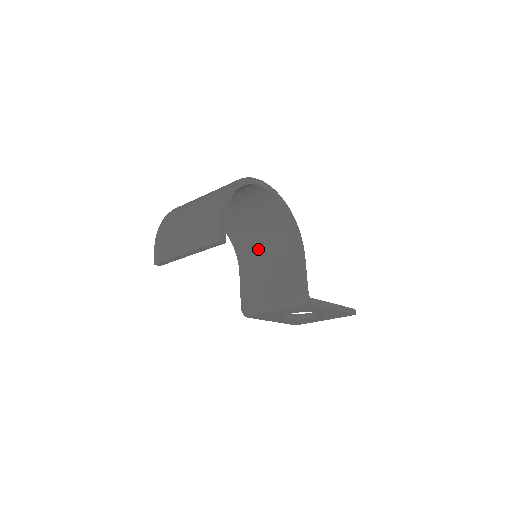
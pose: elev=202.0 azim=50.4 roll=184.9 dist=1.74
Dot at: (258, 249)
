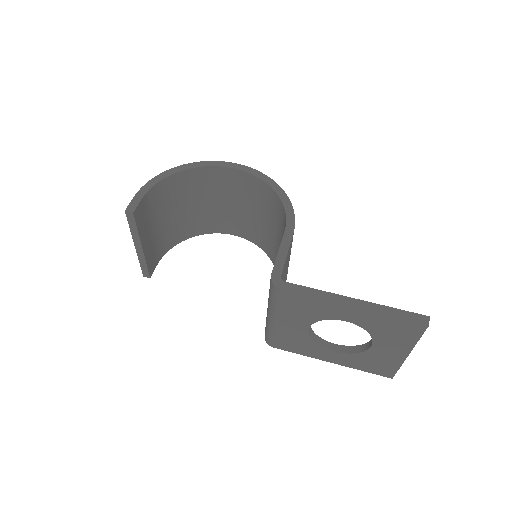
Dot at: occluded
